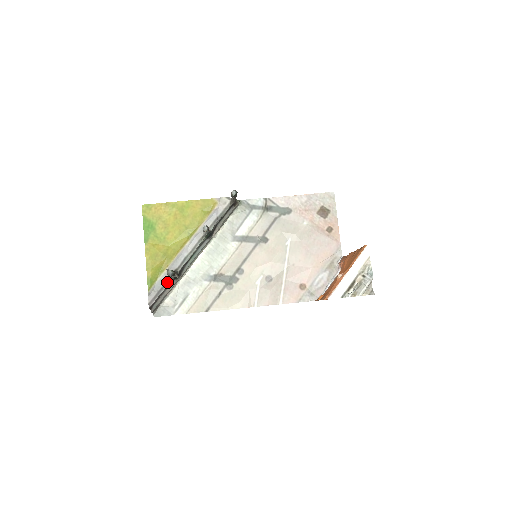
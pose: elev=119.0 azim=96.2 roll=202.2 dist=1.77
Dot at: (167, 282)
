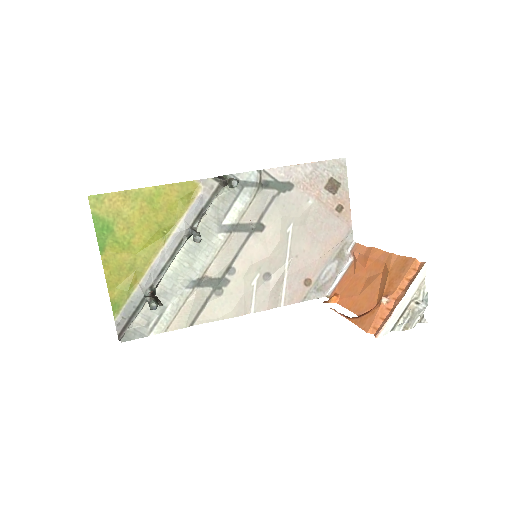
Dot at: (140, 304)
